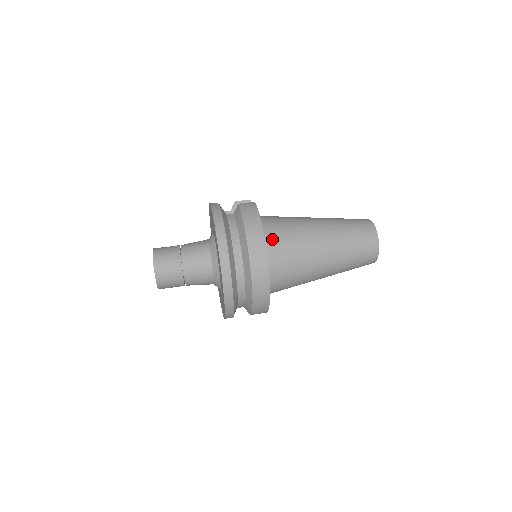
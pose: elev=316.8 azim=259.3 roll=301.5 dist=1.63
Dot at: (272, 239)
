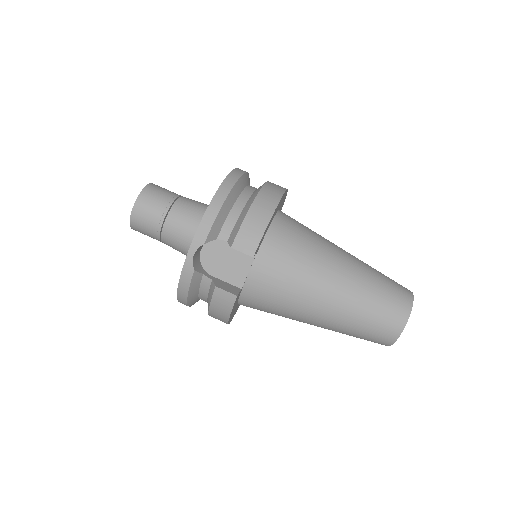
Dot at: (250, 307)
